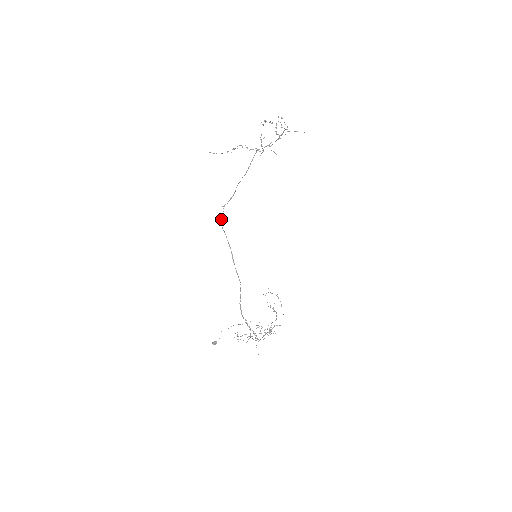
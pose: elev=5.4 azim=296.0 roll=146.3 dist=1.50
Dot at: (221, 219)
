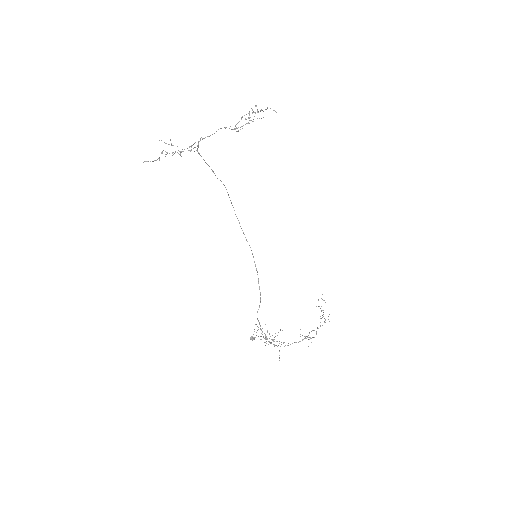
Dot at: occluded
